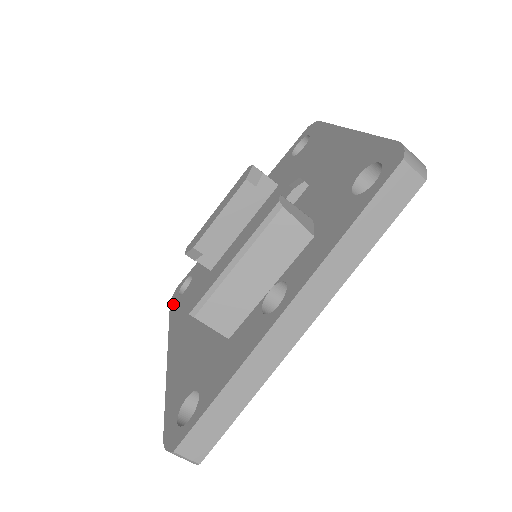
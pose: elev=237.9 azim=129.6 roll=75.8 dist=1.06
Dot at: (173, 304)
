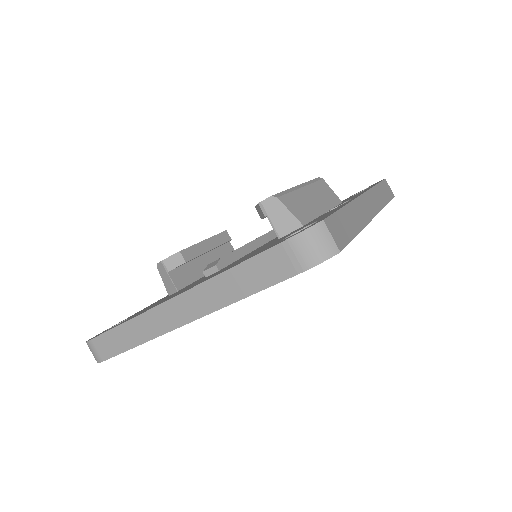
Dot at: occluded
